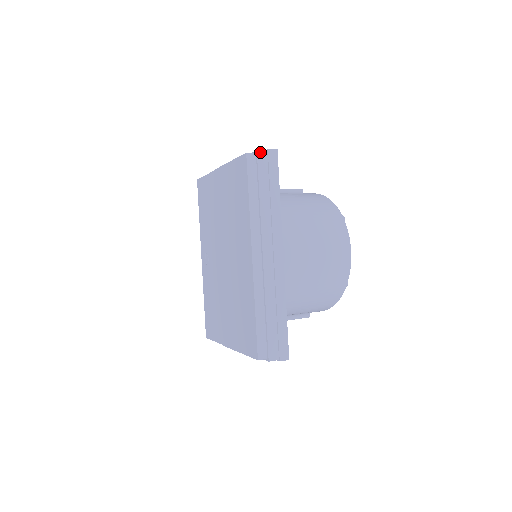
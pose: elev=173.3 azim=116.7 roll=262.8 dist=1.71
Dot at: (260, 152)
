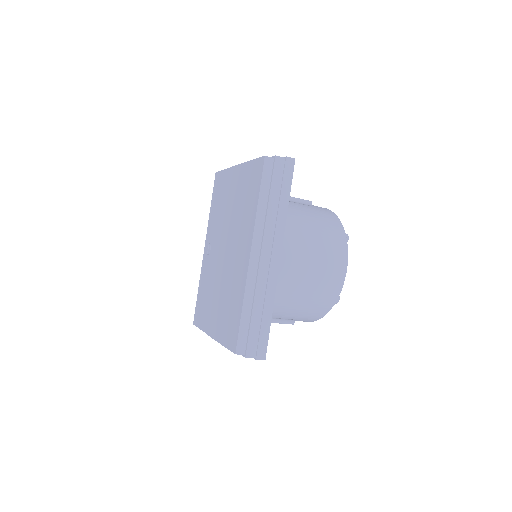
Dot at: (278, 158)
